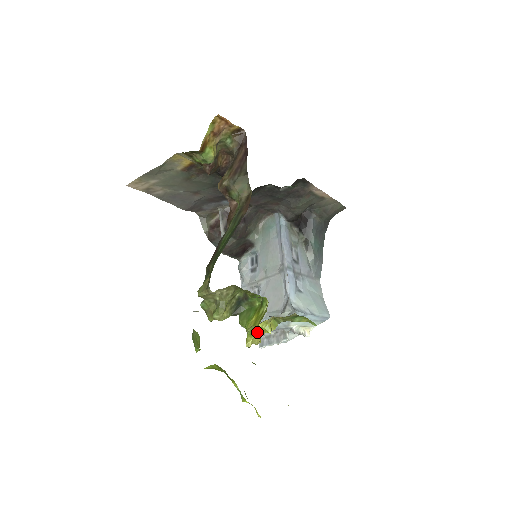
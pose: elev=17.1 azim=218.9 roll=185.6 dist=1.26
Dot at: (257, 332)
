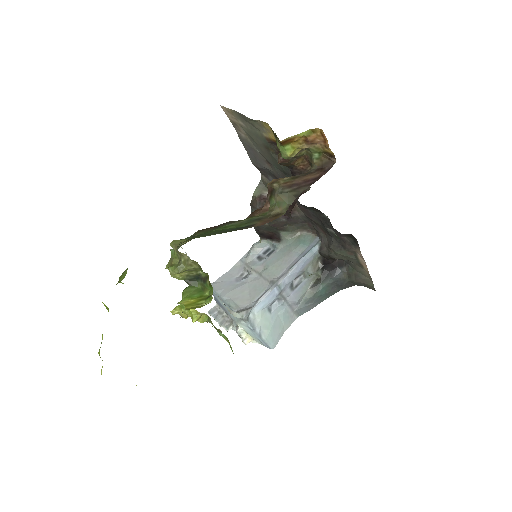
Dot at: (186, 311)
